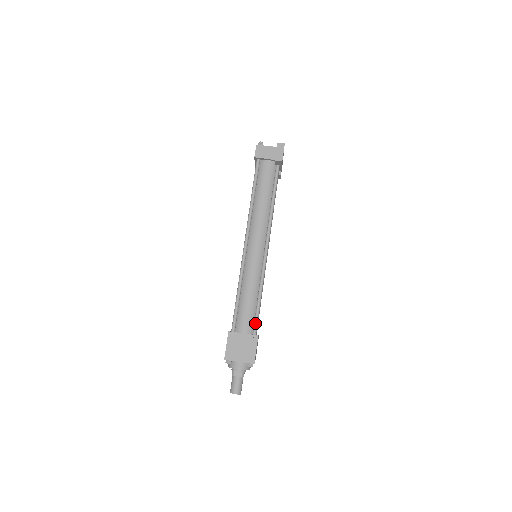
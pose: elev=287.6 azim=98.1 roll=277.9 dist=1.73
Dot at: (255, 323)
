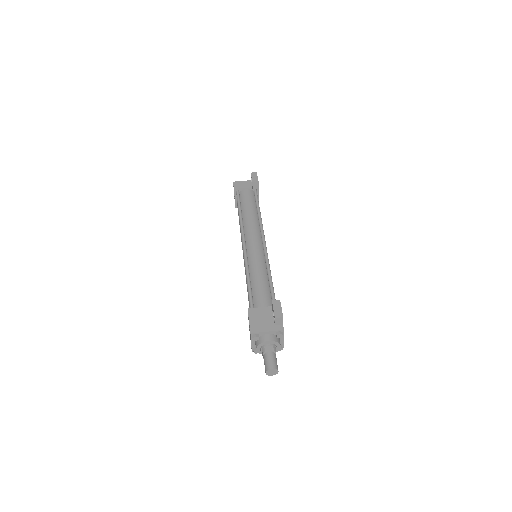
Dot at: (273, 298)
